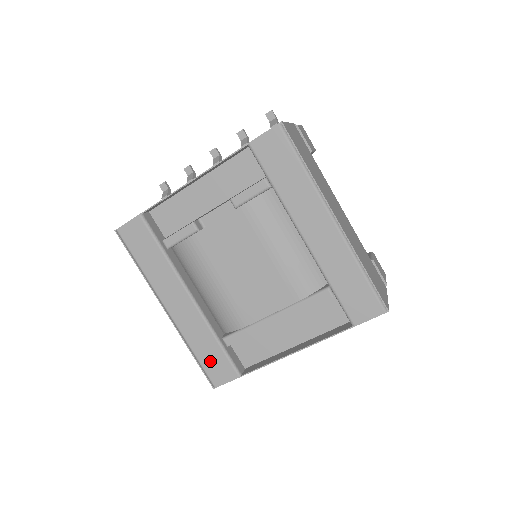
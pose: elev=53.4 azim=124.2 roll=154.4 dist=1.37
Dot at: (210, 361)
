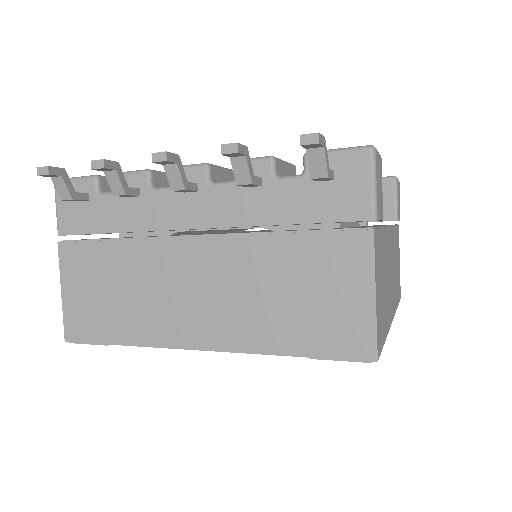
Dot at: occluded
